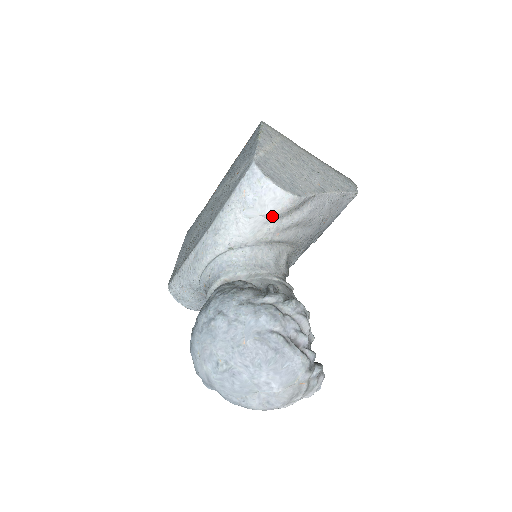
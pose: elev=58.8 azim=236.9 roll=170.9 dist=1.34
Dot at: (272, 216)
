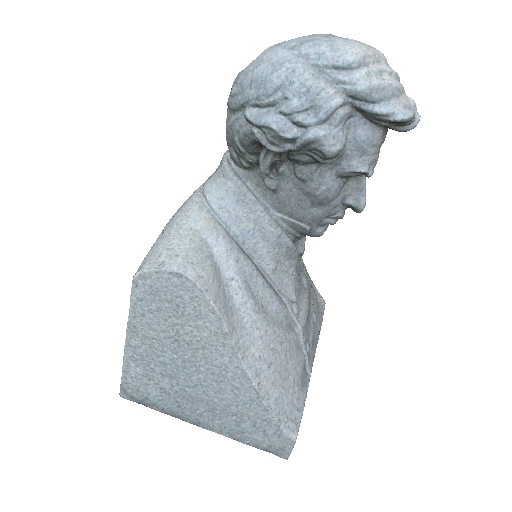
Dot at: occluded
